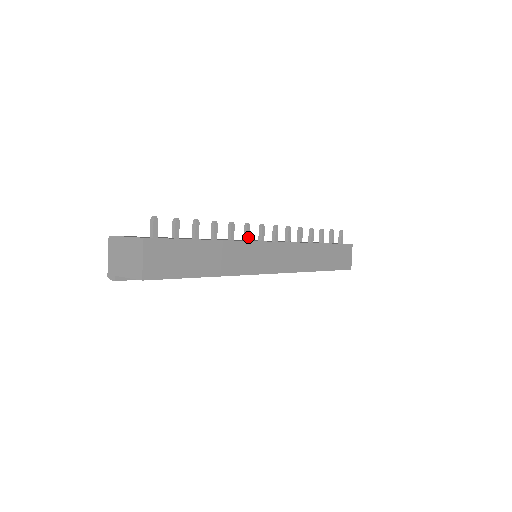
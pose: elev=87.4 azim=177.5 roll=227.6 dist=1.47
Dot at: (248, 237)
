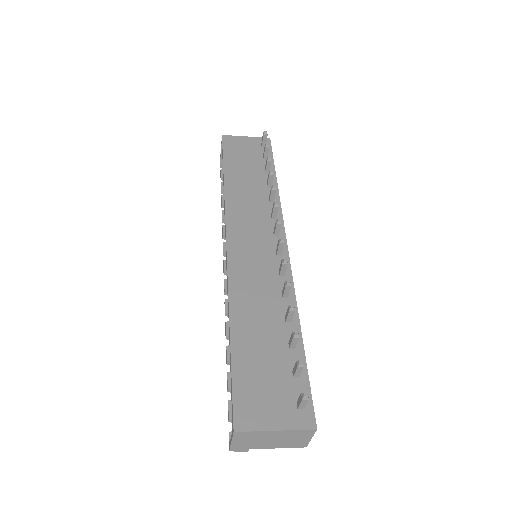
Dot at: (285, 271)
